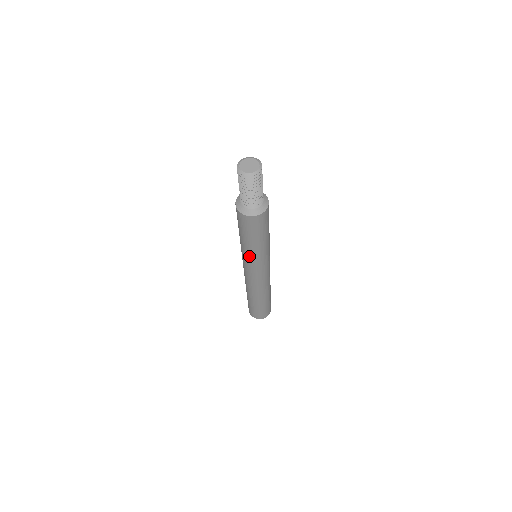
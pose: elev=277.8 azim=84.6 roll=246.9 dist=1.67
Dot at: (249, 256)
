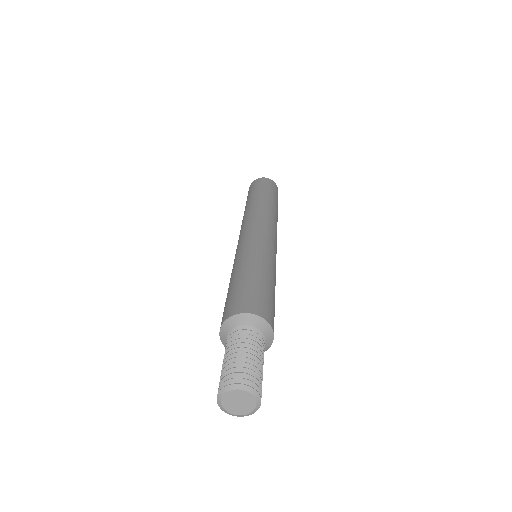
Dot at: occluded
